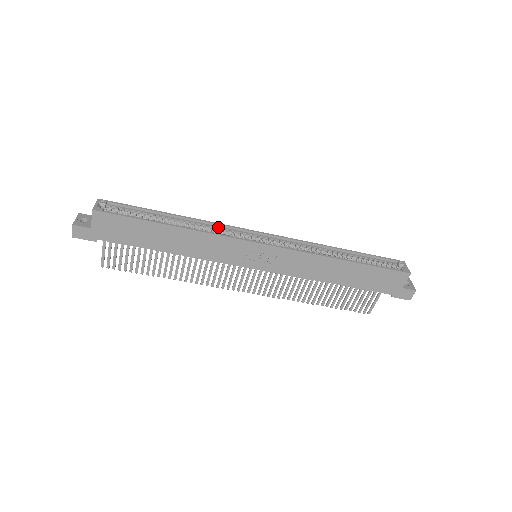
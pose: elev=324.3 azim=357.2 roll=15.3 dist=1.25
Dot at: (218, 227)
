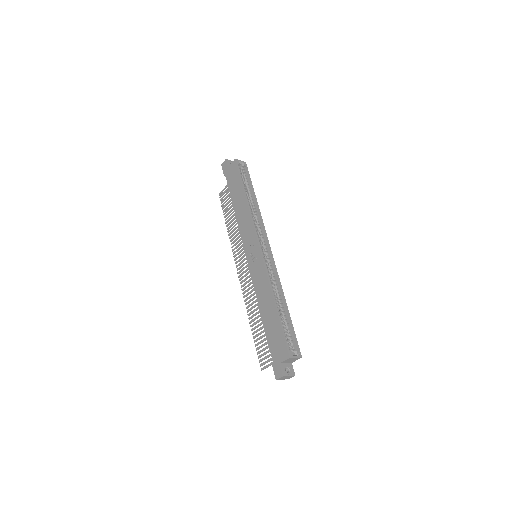
Dot at: (261, 223)
